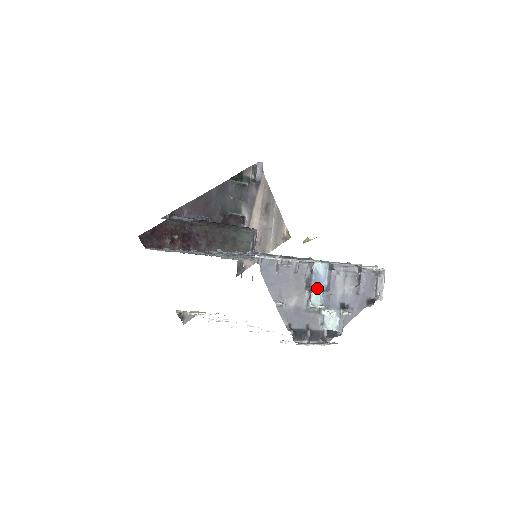
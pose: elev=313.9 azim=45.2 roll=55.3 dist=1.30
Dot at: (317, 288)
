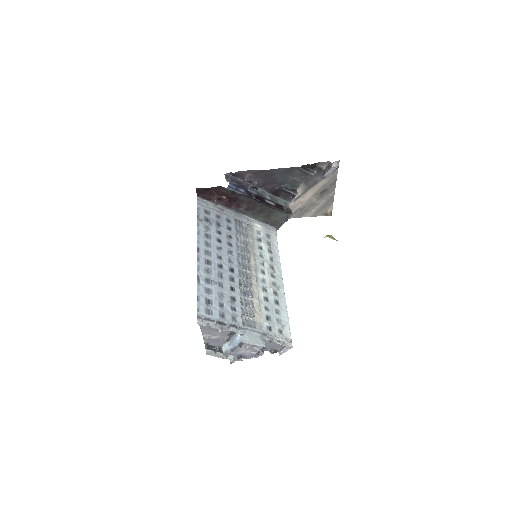
Dot at: (230, 343)
